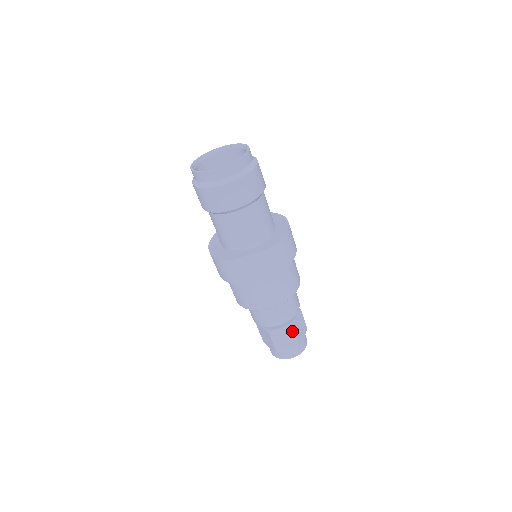
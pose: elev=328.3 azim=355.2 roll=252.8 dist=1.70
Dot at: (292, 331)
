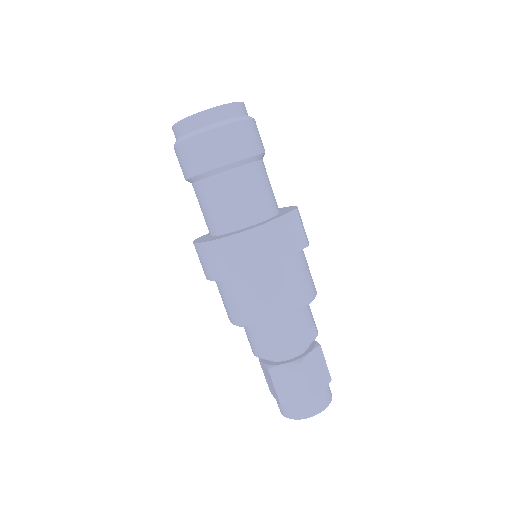
Dot at: (321, 355)
